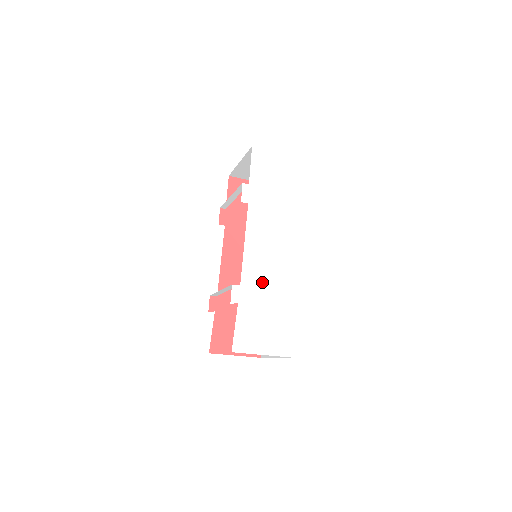
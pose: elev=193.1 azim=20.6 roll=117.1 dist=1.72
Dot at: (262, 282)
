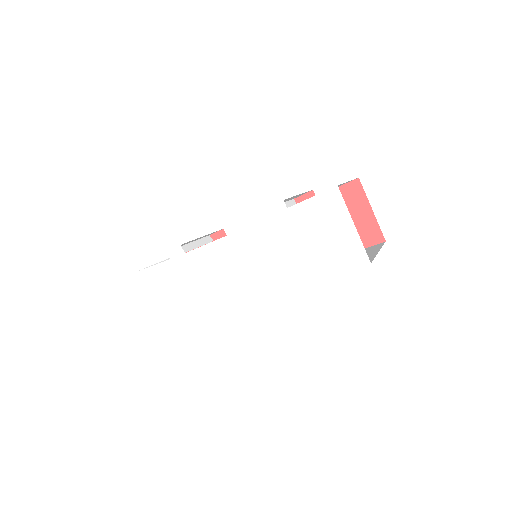
Dot at: (200, 274)
